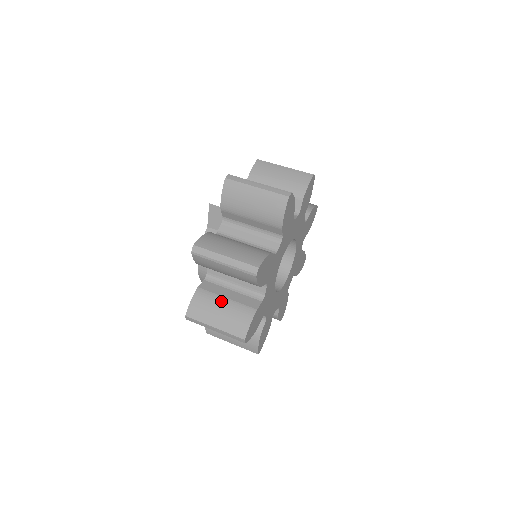
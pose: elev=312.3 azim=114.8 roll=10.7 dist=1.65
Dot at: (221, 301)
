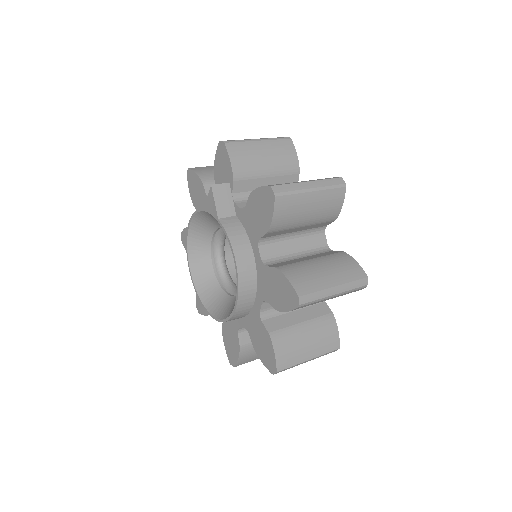
Dot at: (311, 262)
